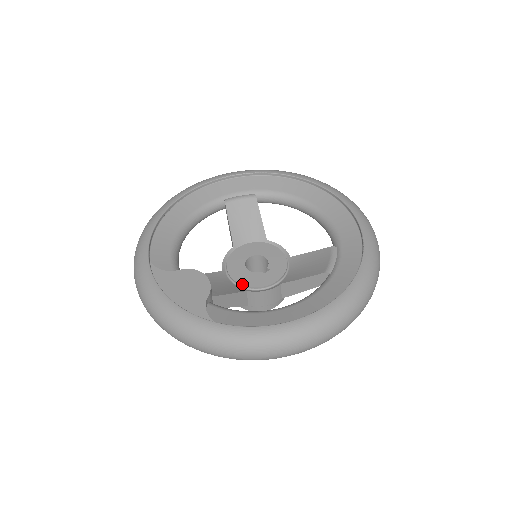
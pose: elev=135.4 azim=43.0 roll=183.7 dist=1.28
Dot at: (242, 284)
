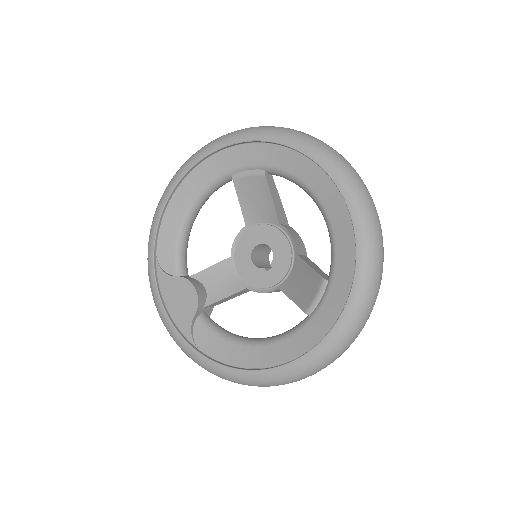
Dot at: (244, 280)
